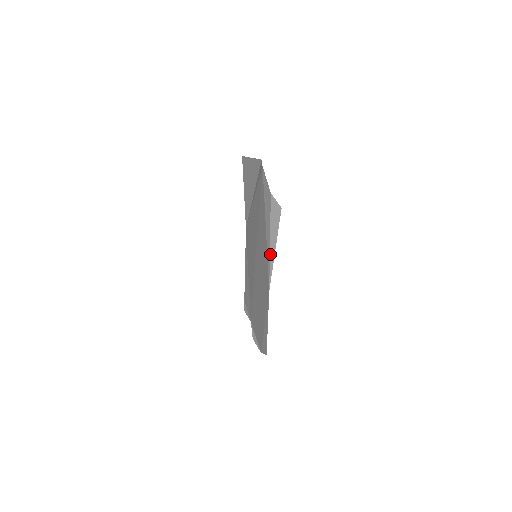
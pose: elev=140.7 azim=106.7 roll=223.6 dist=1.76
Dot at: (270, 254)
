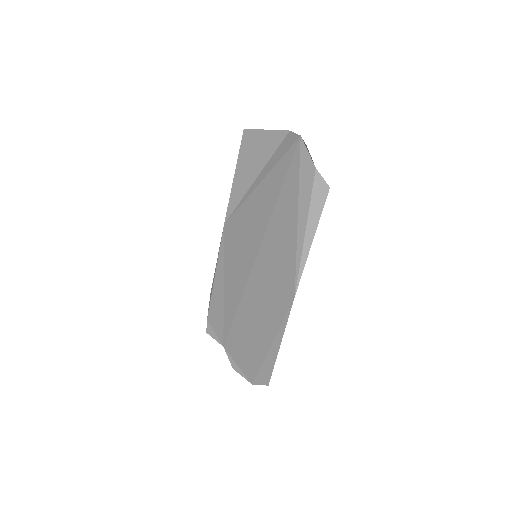
Dot at: (303, 247)
